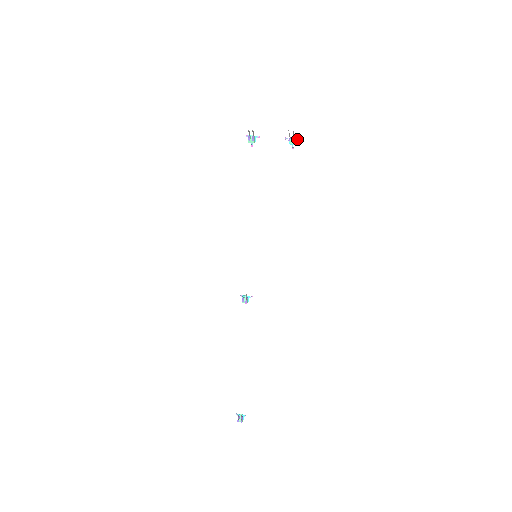
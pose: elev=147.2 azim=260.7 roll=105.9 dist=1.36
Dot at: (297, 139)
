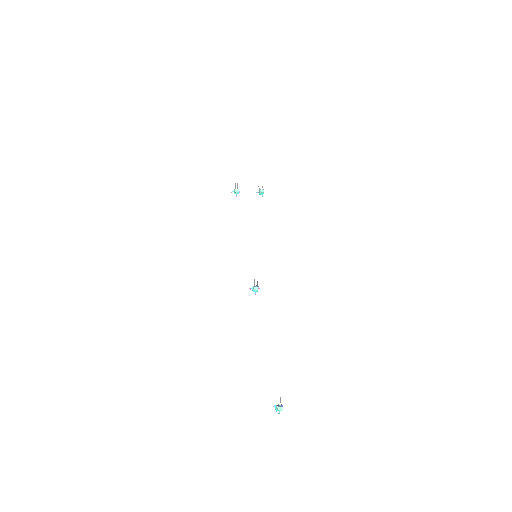
Dot at: occluded
